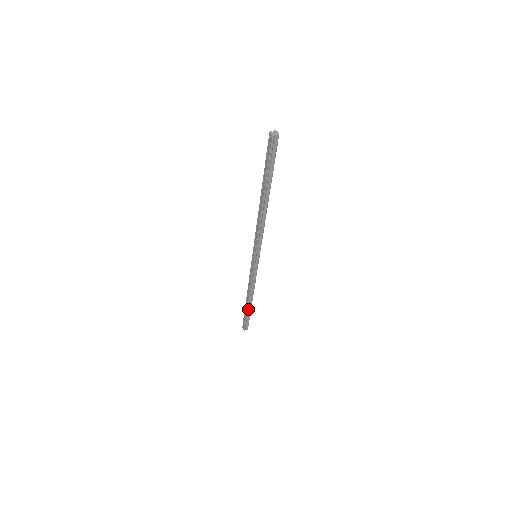
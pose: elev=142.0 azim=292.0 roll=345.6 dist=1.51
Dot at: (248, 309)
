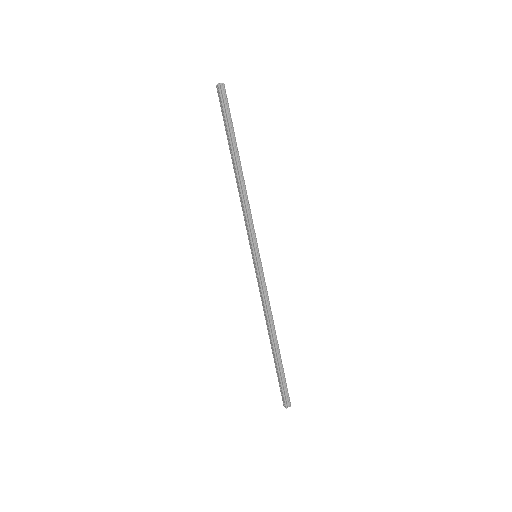
Dot at: (277, 359)
